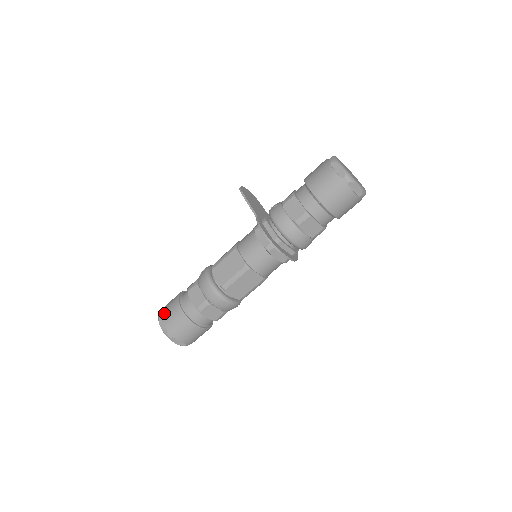
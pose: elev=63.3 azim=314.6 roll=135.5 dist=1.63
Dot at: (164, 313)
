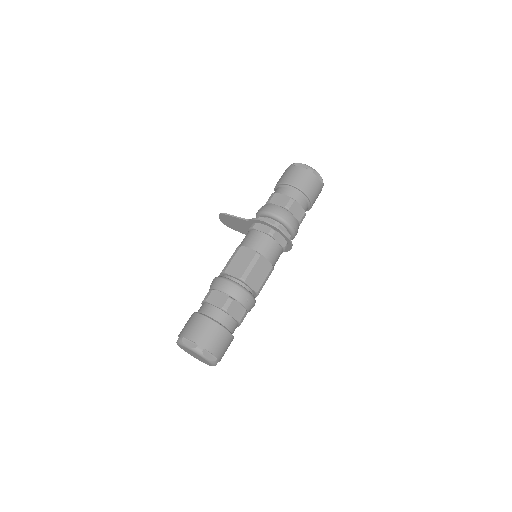
Dot at: (186, 331)
